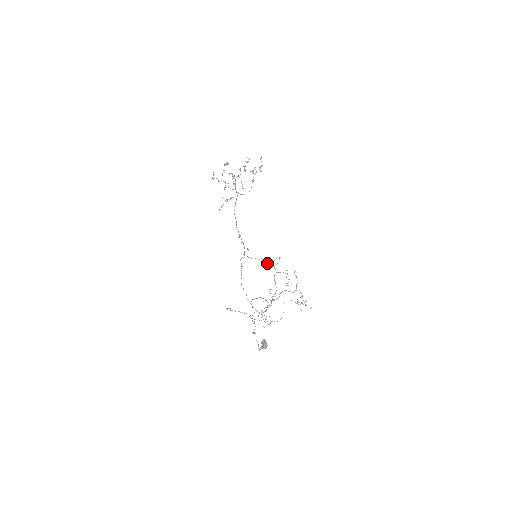
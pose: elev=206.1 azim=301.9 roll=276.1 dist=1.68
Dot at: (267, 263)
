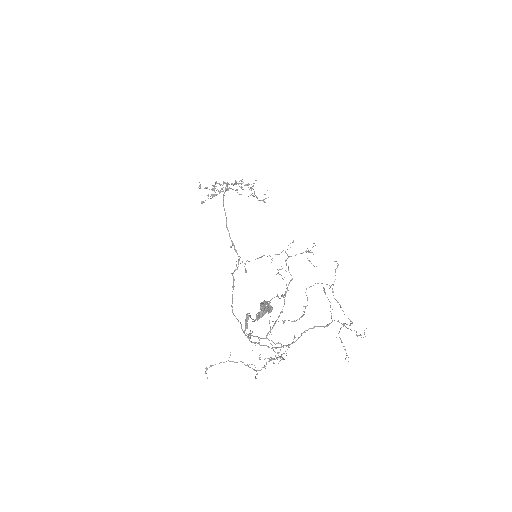
Dot at: occluded
